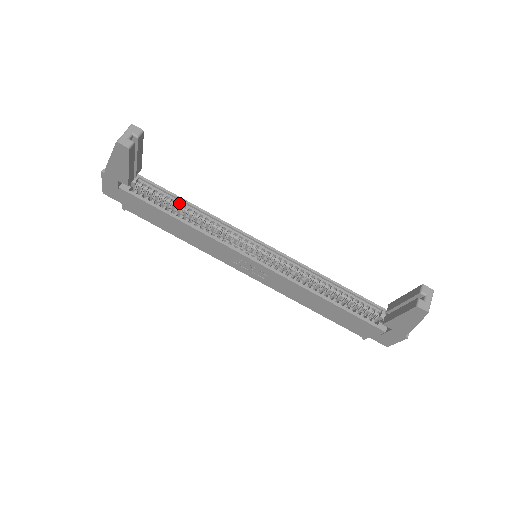
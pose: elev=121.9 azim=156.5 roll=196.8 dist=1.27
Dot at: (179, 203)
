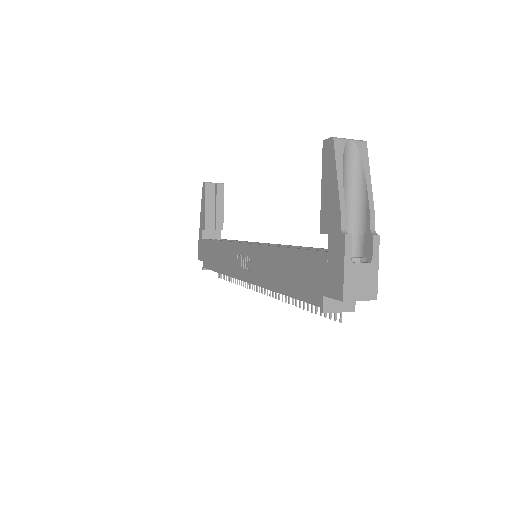
Dot at: occluded
